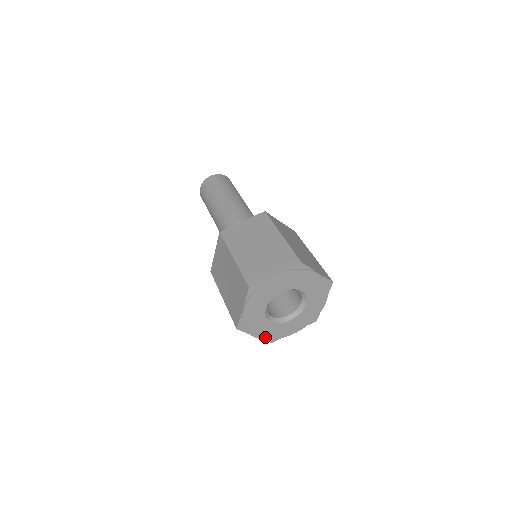
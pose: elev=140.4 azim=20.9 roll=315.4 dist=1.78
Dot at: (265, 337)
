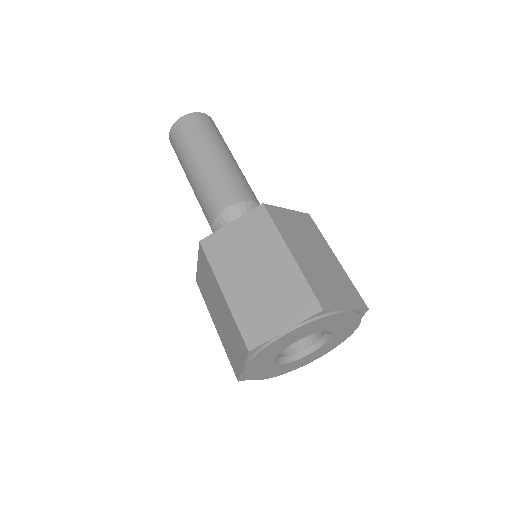
Dot at: (248, 373)
